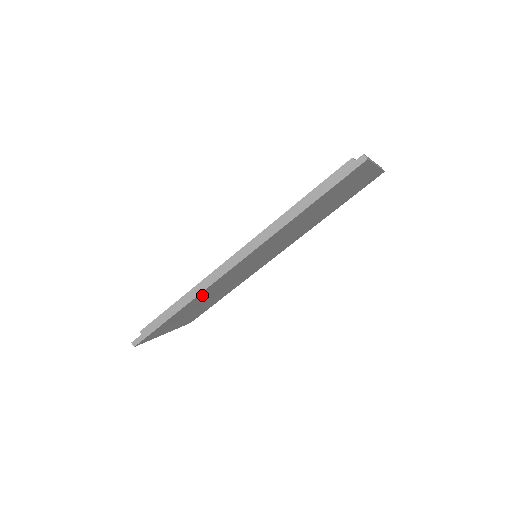
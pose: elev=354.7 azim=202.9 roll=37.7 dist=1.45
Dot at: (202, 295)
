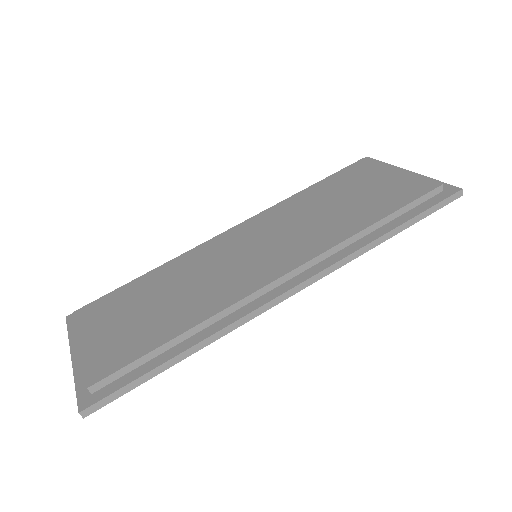
Dot at: occluded
